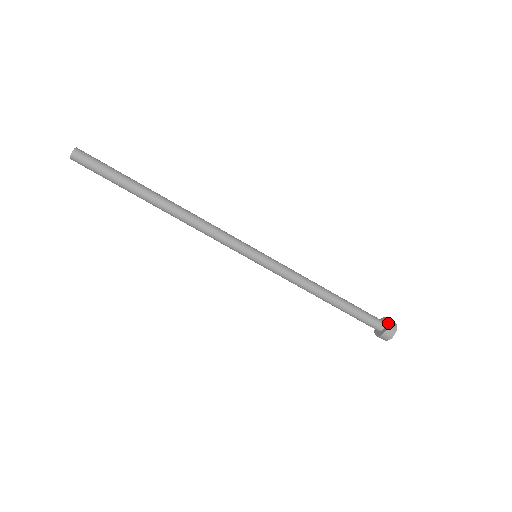
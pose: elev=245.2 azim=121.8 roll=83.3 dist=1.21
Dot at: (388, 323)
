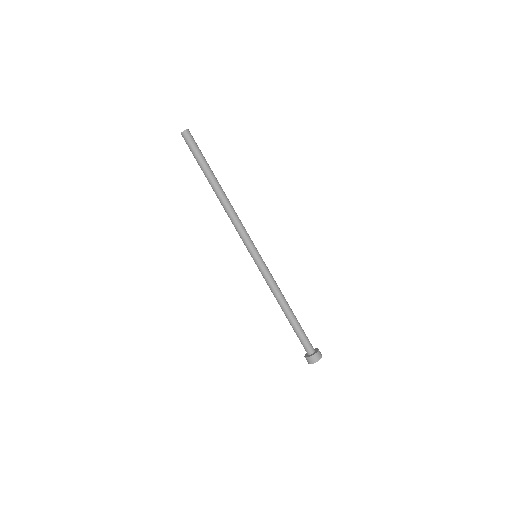
Dot at: occluded
